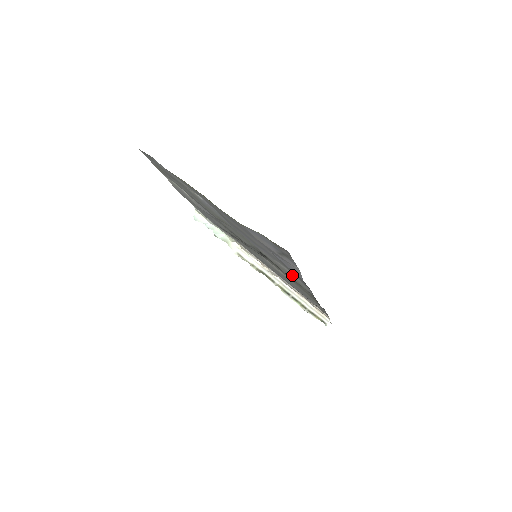
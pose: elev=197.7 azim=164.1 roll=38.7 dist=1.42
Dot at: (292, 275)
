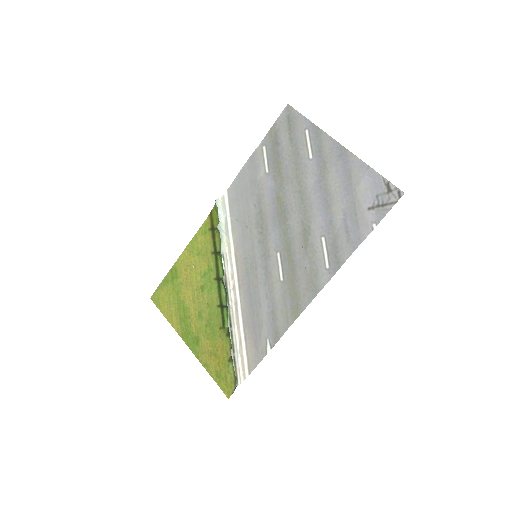
Dot at: (320, 261)
